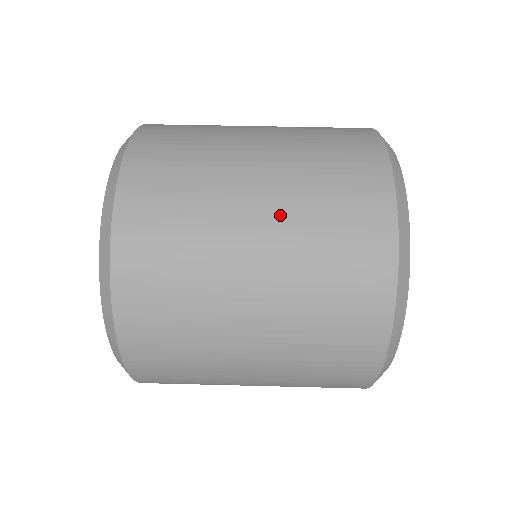
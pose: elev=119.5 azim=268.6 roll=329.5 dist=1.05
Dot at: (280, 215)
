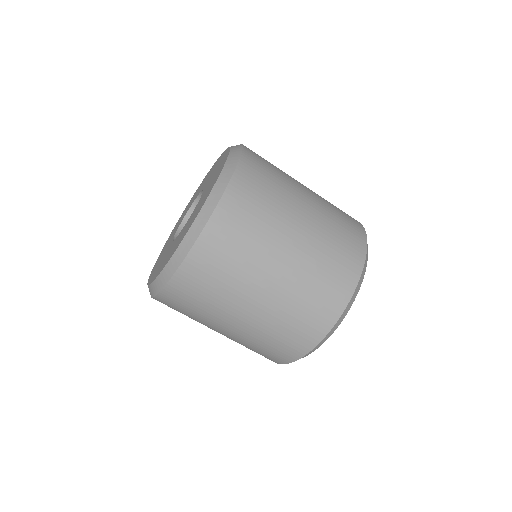
Dot at: (271, 306)
